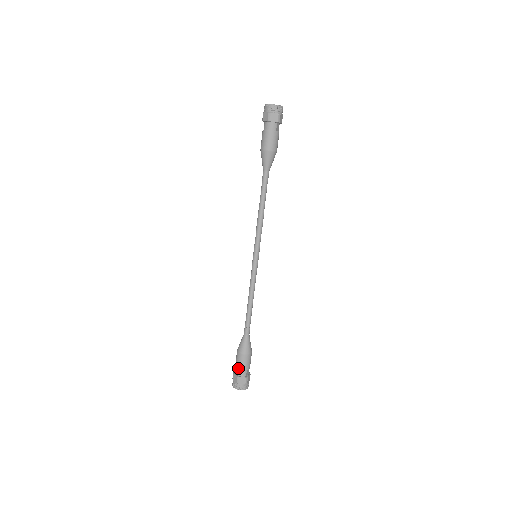
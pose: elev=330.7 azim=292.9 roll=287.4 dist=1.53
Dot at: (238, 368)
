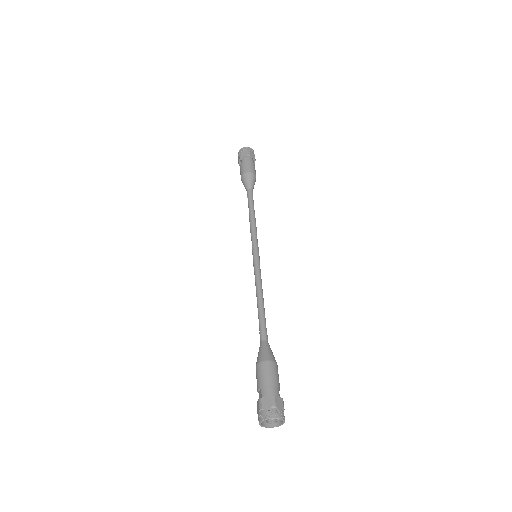
Dot at: (268, 383)
